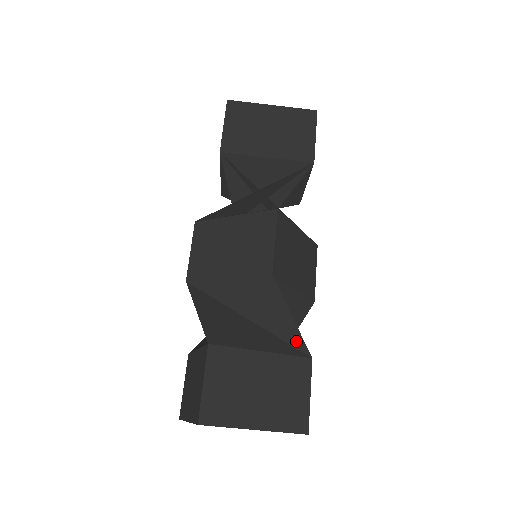
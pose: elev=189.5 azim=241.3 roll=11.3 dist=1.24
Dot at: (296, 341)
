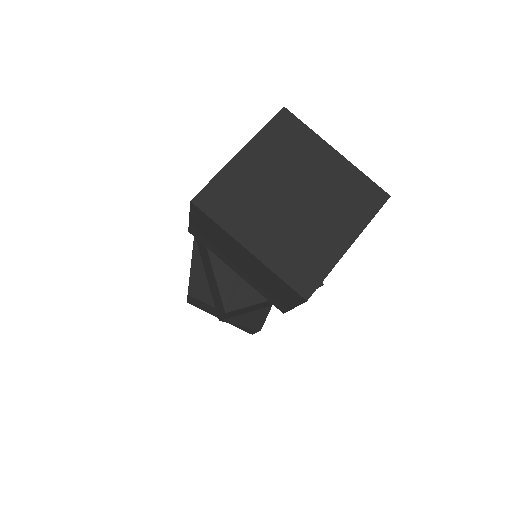
Dot at: occluded
